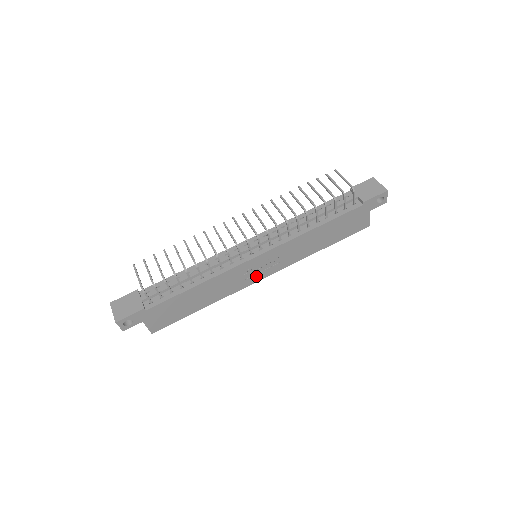
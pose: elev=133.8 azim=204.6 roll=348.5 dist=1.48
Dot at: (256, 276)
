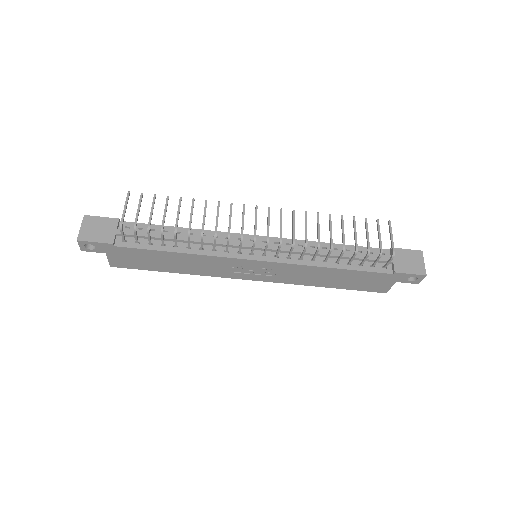
Dot at: (244, 274)
